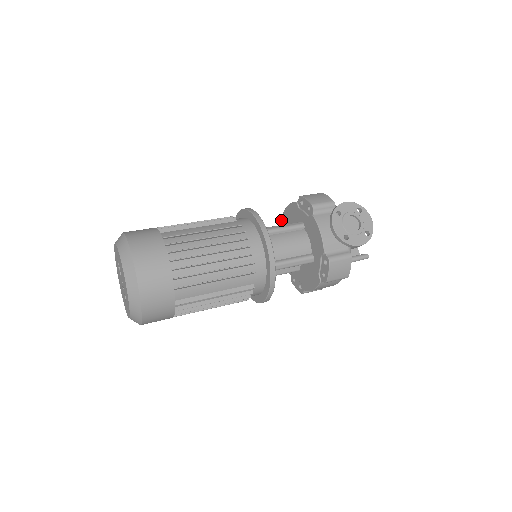
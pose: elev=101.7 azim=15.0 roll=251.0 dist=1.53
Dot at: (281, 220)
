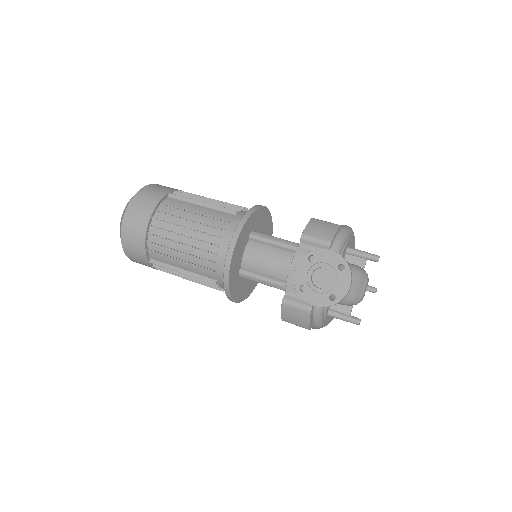
Dot at: occluded
